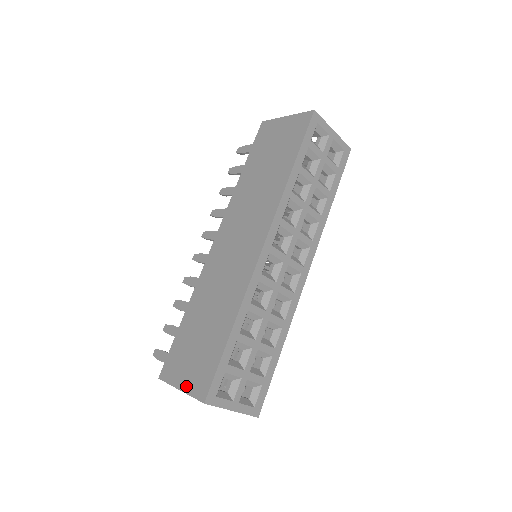
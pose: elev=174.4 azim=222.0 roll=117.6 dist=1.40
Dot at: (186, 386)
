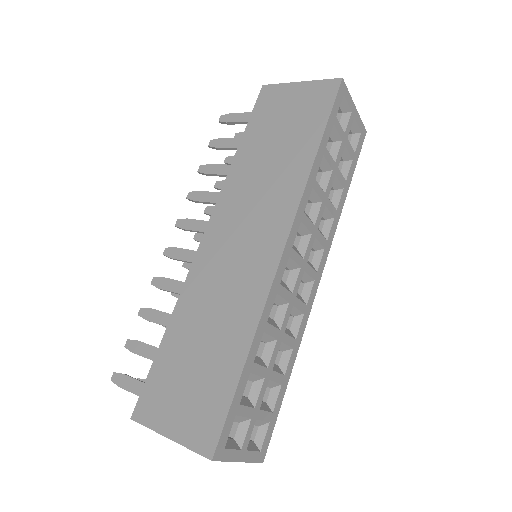
Dot at: (179, 433)
